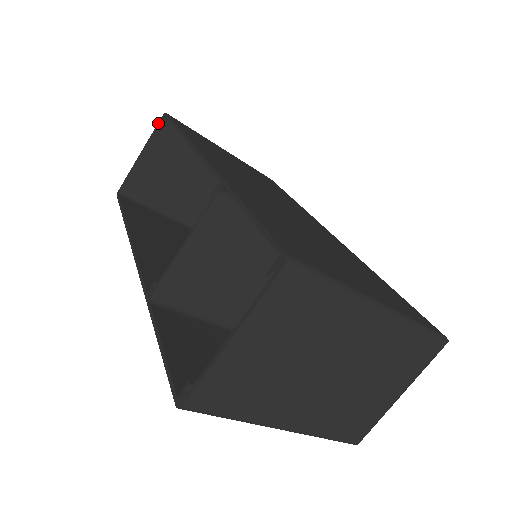
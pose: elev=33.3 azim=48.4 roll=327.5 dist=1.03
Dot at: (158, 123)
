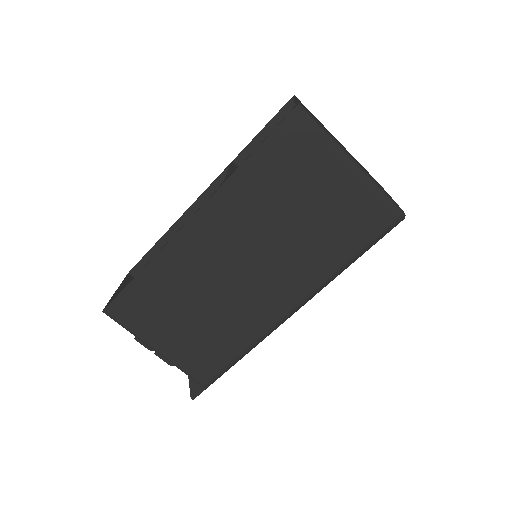
Dot at: (126, 276)
